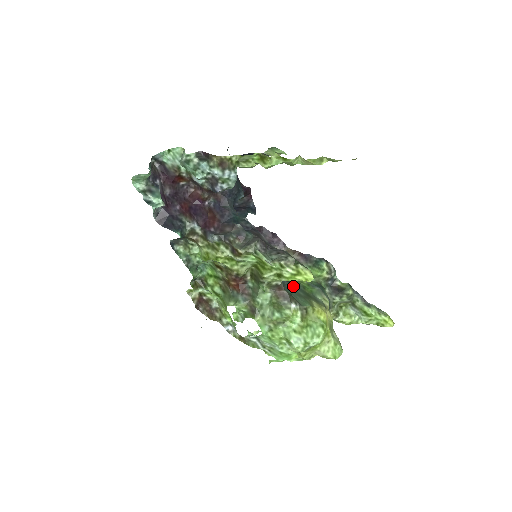
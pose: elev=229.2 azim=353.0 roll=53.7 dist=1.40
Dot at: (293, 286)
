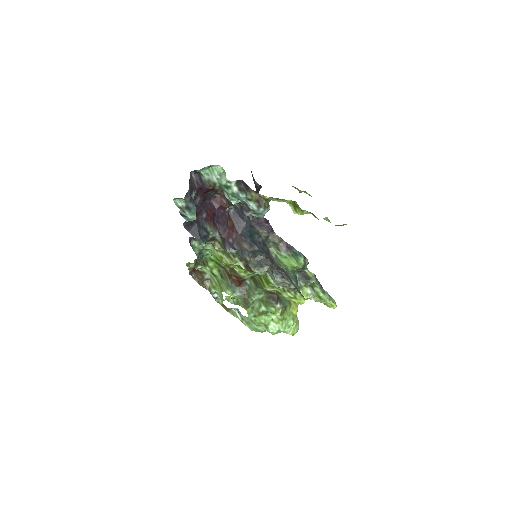
Dot at: occluded
